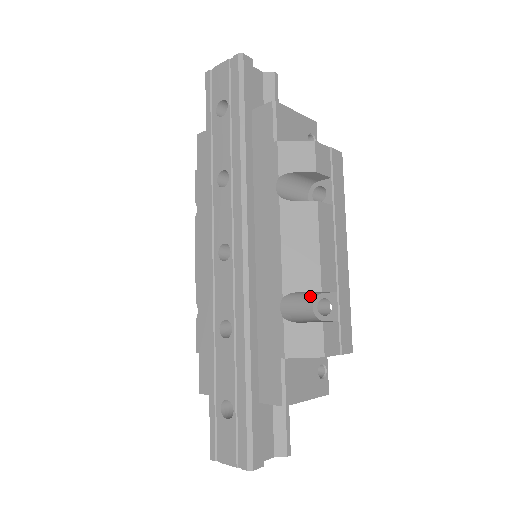
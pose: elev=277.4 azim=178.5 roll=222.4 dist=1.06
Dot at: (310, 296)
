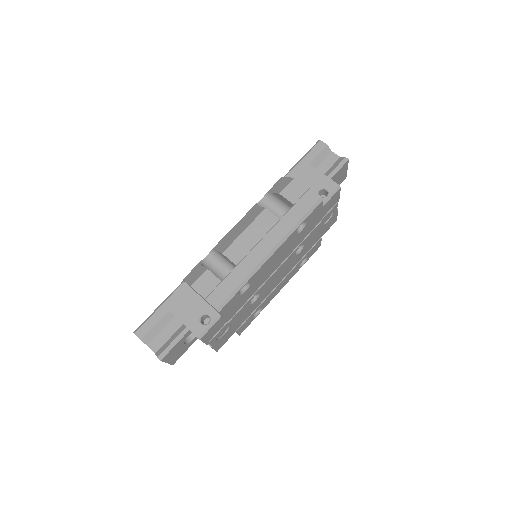
Dot at: (232, 268)
